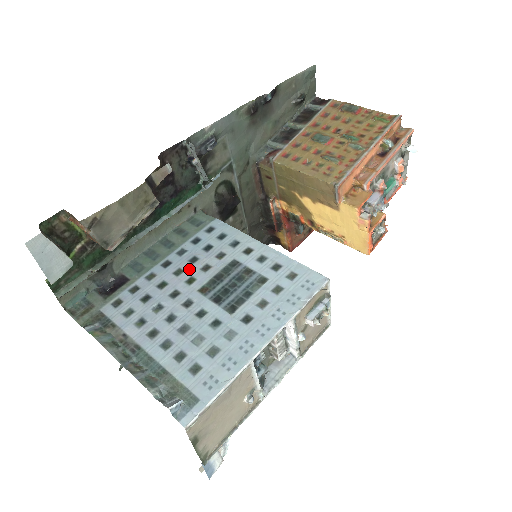
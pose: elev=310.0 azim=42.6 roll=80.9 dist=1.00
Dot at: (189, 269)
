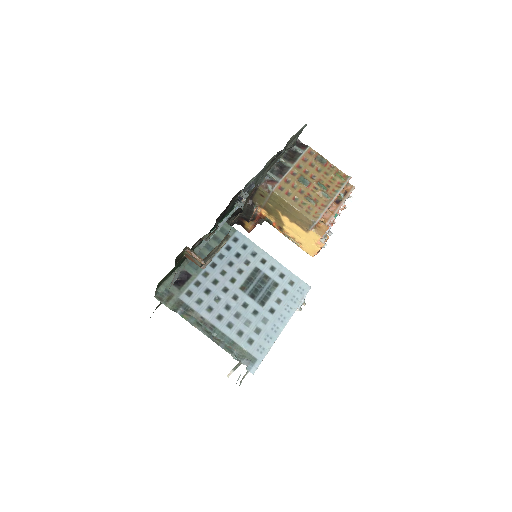
Dot at: (230, 271)
